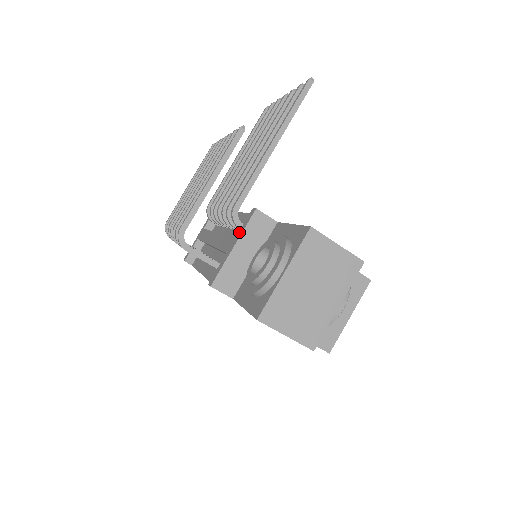
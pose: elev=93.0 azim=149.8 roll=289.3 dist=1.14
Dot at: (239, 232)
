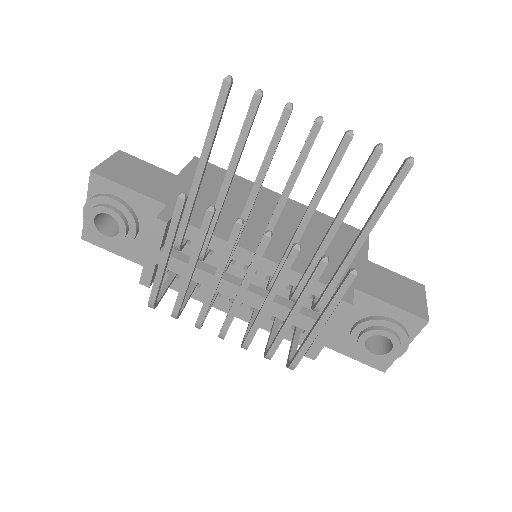
Dot at: (331, 321)
